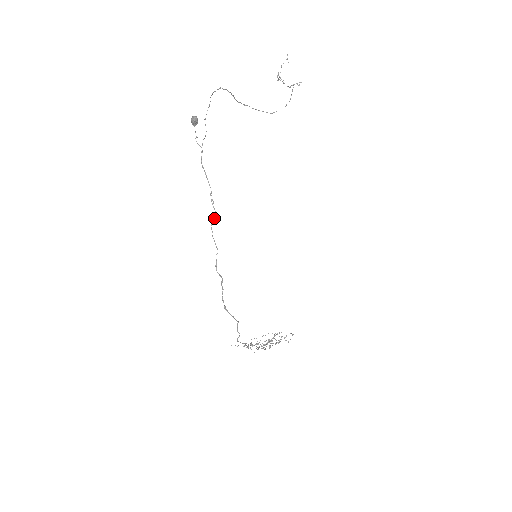
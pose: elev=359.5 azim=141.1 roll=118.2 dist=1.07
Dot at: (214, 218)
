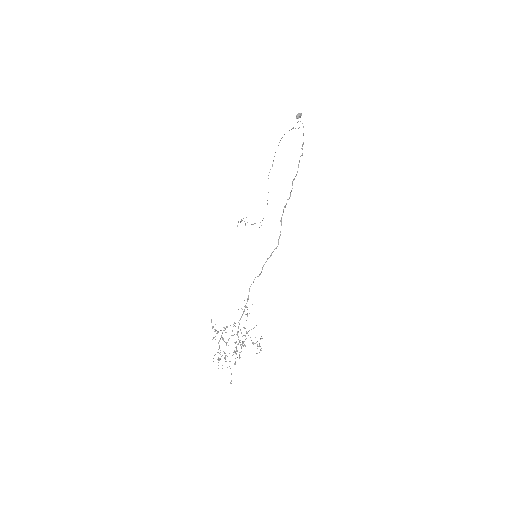
Dot at: occluded
